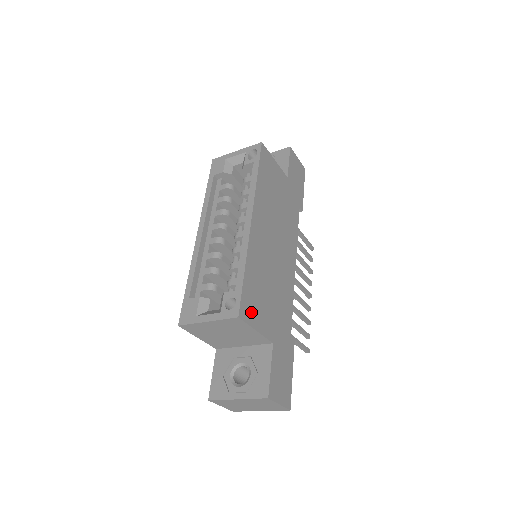
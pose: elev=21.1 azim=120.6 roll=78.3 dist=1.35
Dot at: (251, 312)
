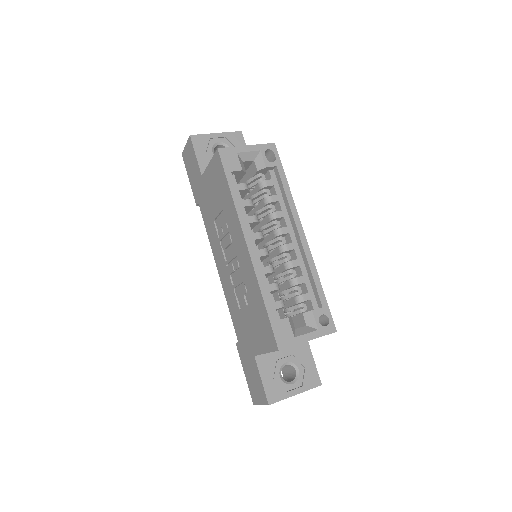
Dot at: occluded
